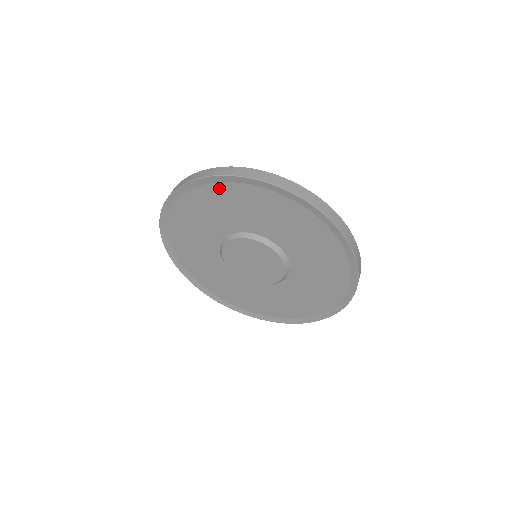
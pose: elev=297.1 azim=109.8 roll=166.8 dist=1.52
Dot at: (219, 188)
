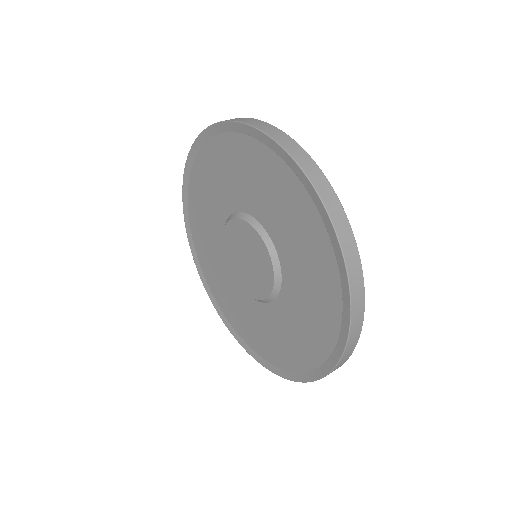
Dot at: (204, 155)
